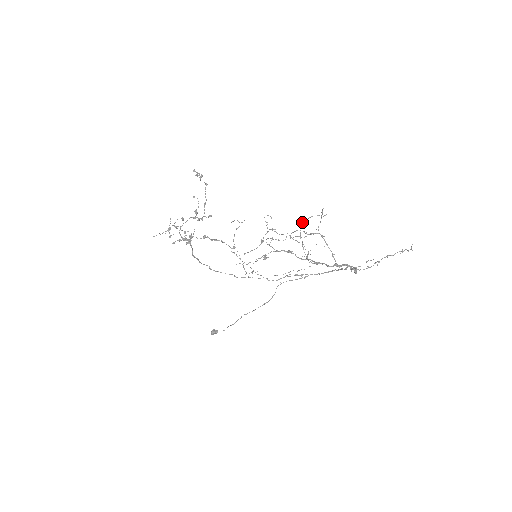
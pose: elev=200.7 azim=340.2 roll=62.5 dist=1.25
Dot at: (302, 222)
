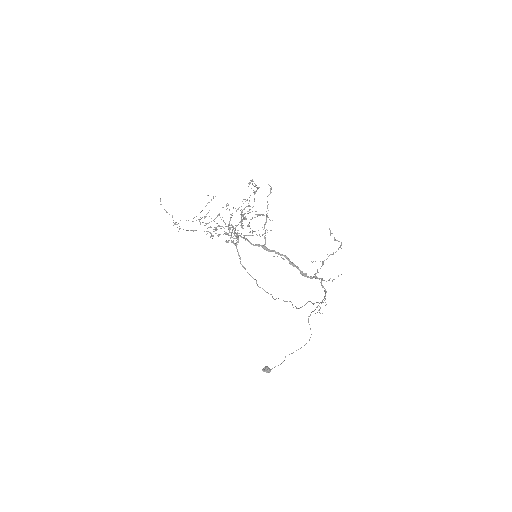
Dot at: (249, 197)
